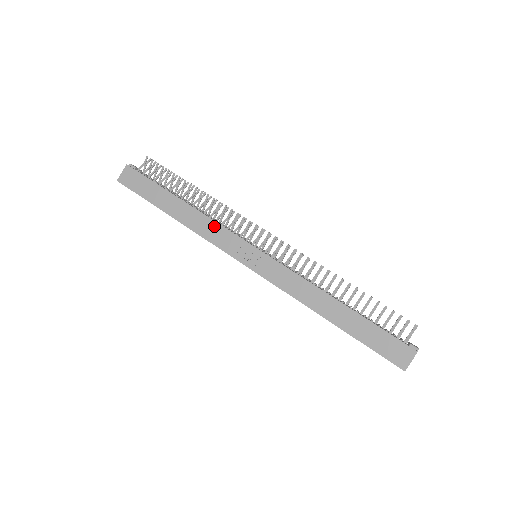
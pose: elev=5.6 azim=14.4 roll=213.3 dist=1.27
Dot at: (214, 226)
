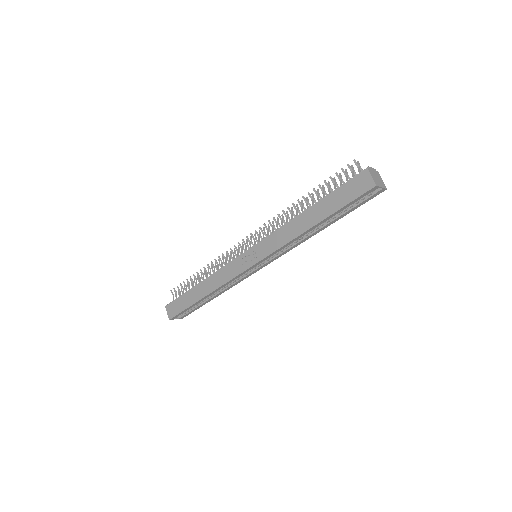
Dot at: (221, 272)
